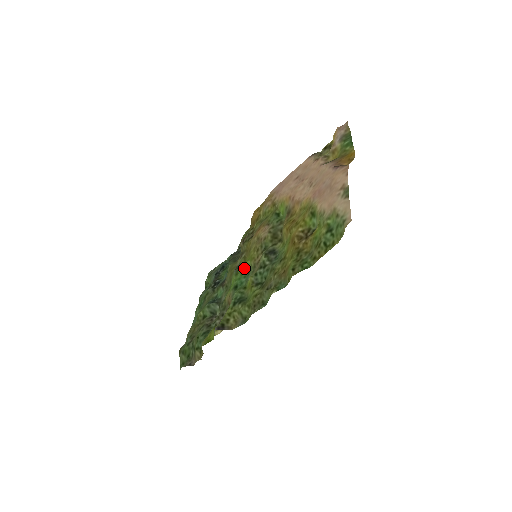
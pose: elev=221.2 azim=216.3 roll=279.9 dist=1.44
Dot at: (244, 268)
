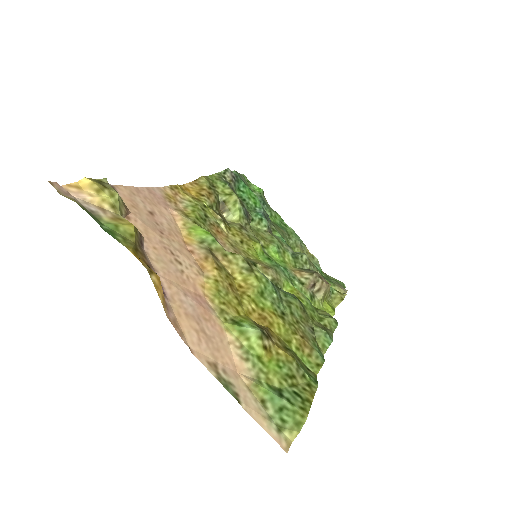
Dot at: (265, 258)
